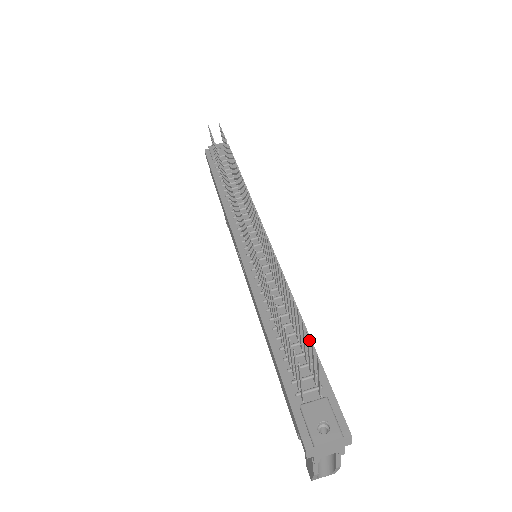
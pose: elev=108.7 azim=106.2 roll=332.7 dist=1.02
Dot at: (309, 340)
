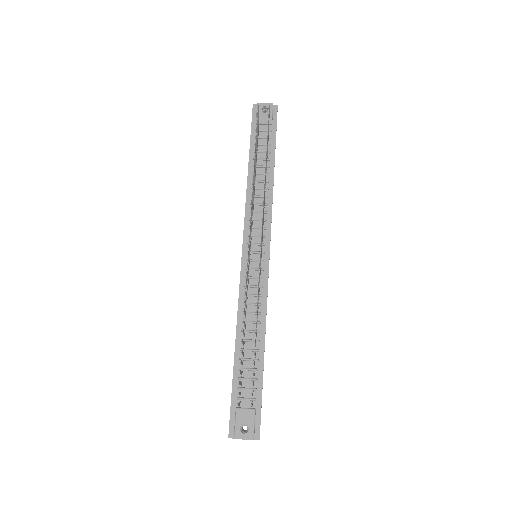
Dot at: (262, 360)
